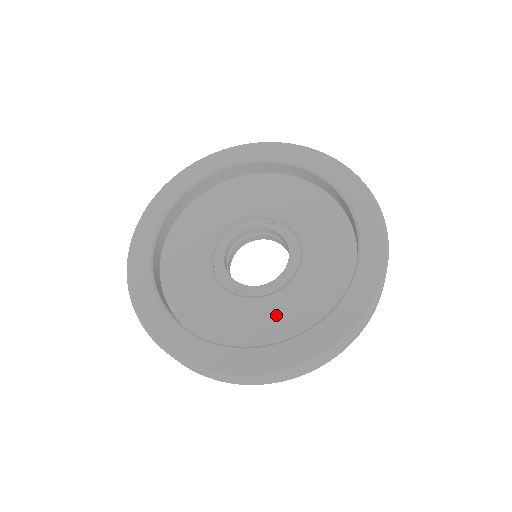
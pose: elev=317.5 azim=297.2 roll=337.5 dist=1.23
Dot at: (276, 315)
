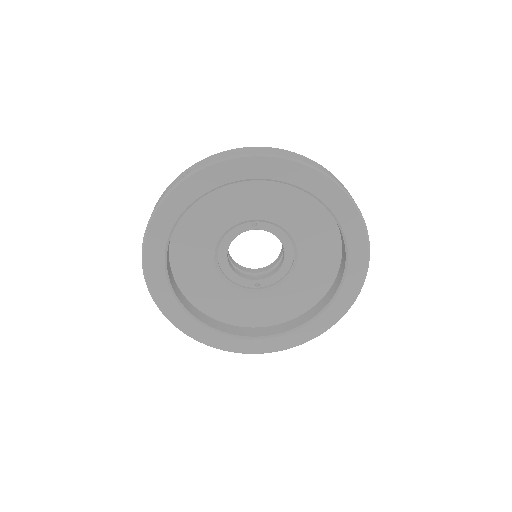
Dot at: (296, 293)
